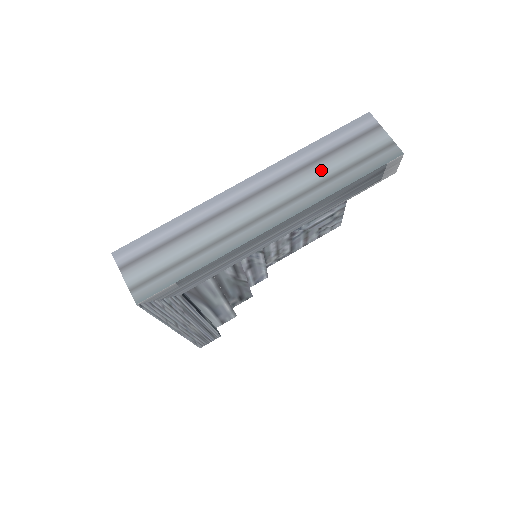
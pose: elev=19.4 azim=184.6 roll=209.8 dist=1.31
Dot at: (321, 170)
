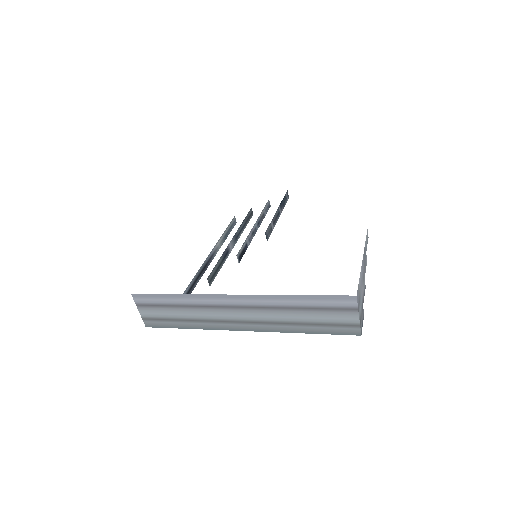
Dot at: (292, 316)
